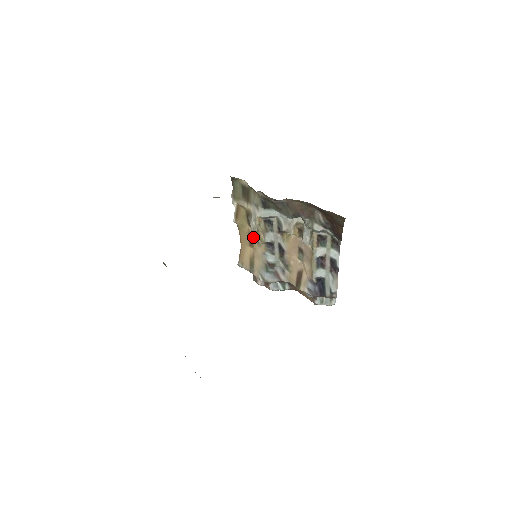
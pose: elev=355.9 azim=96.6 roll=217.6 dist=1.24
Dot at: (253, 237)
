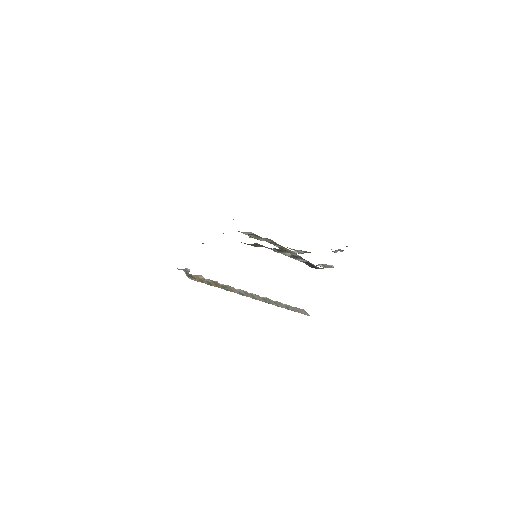
Dot at: occluded
